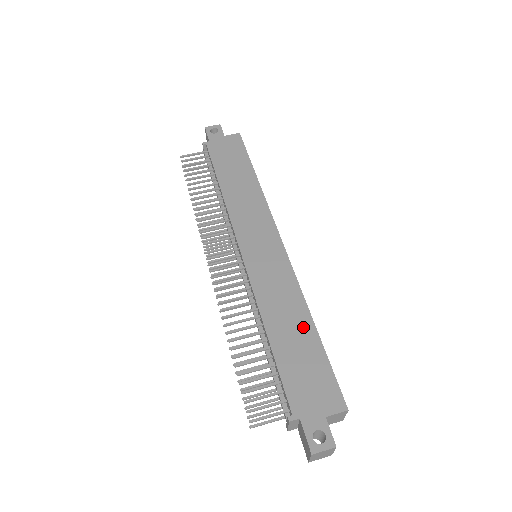
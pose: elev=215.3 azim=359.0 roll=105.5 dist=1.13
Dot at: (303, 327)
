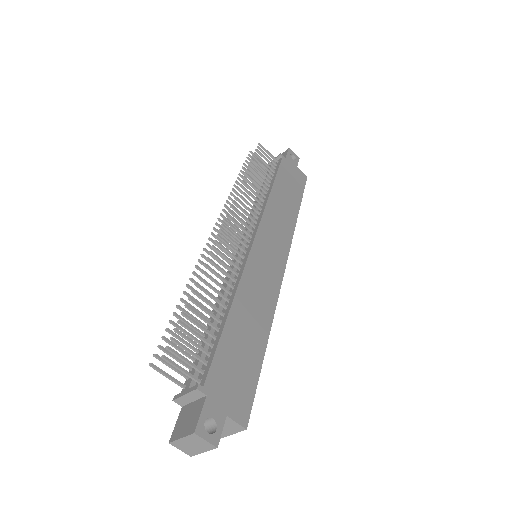
Dot at: (259, 335)
